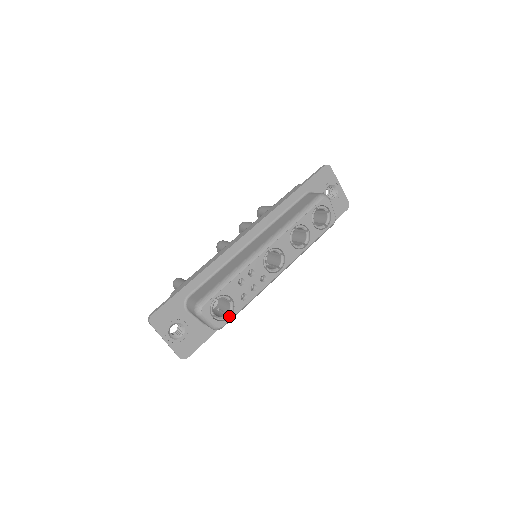
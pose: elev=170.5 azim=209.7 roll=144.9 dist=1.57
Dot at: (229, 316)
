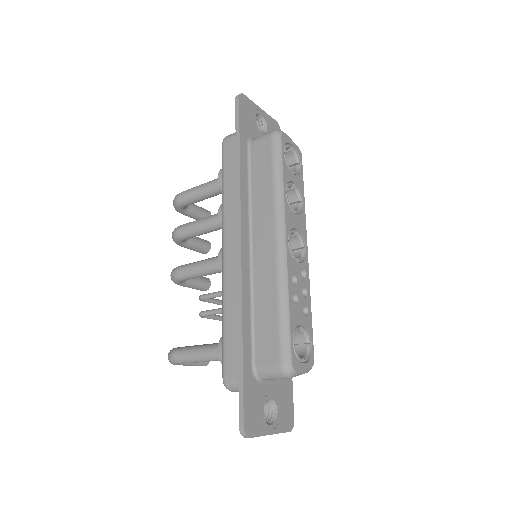
Dot at: (309, 344)
